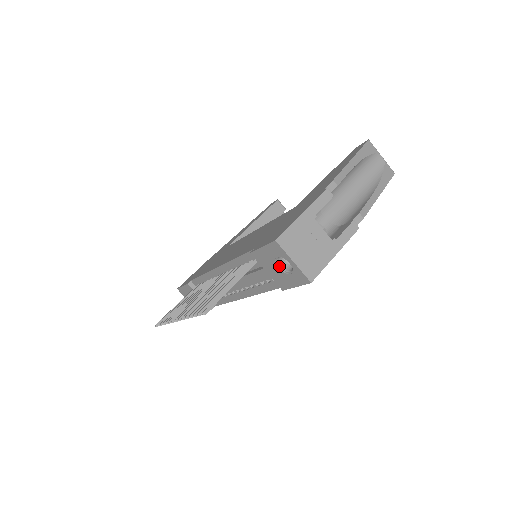
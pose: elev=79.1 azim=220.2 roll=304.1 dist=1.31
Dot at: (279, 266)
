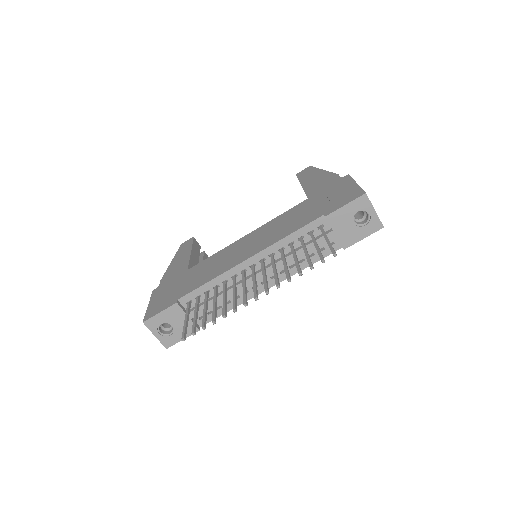
Dot at: (354, 222)
